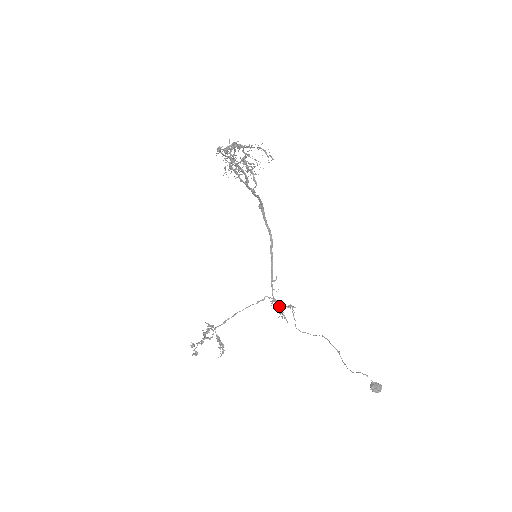
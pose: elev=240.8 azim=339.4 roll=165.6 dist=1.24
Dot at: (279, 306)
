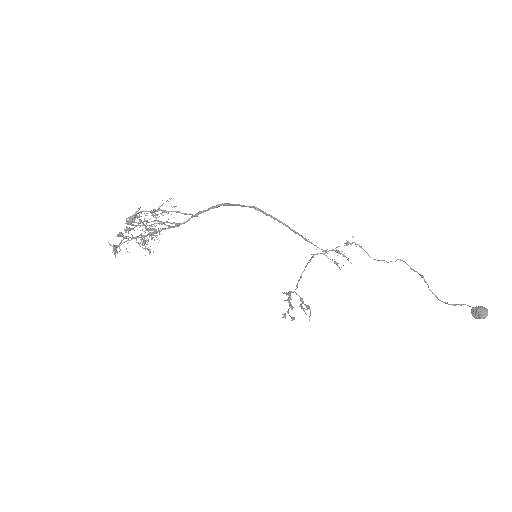
Dot at: (335, 251)
